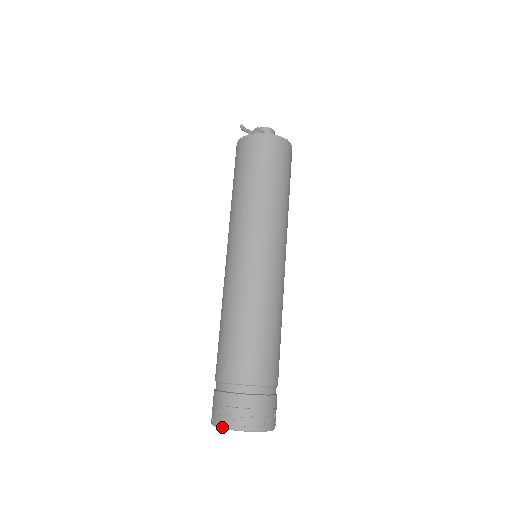
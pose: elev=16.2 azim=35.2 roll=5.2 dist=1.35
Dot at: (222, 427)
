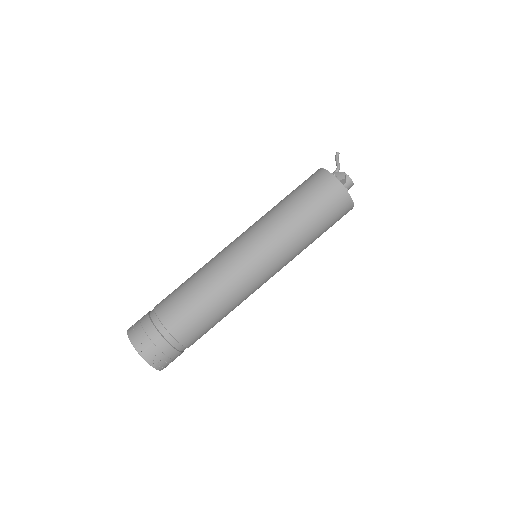
Dot at: (132, 343)
